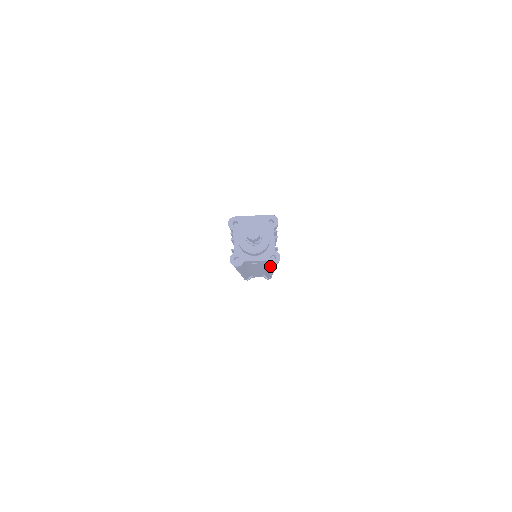
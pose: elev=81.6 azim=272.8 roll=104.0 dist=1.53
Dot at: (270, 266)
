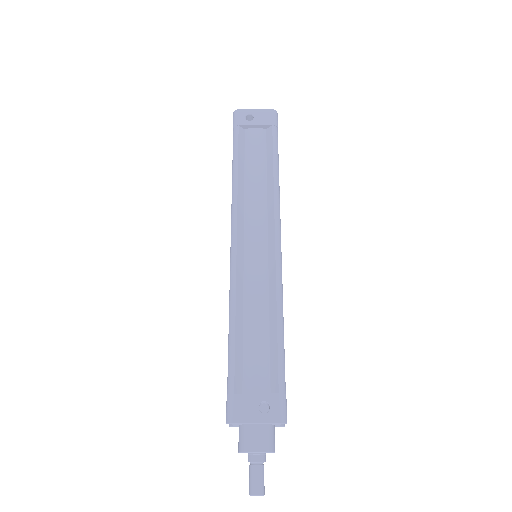
Dot at: occluded
